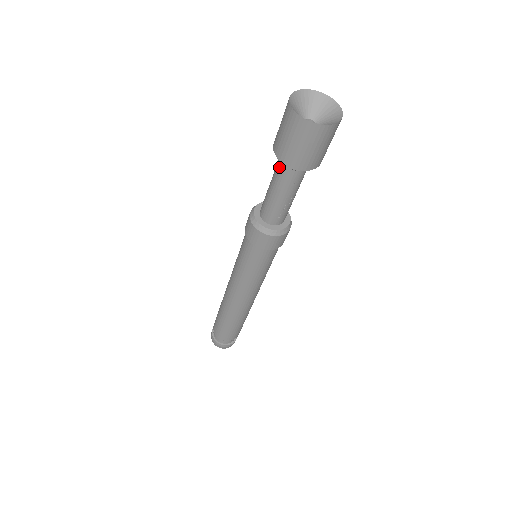
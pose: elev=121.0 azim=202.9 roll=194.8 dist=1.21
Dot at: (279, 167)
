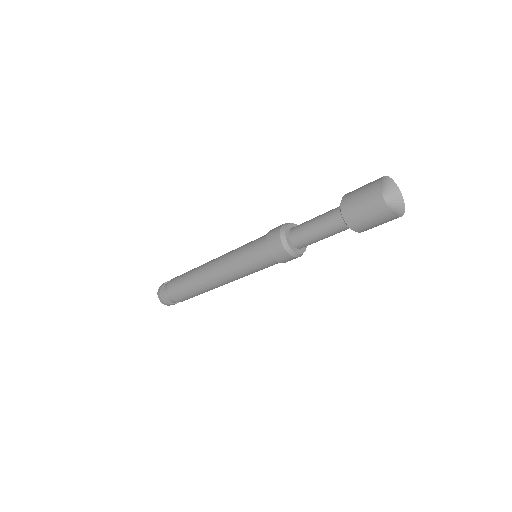
Dot at: (339, 225)
